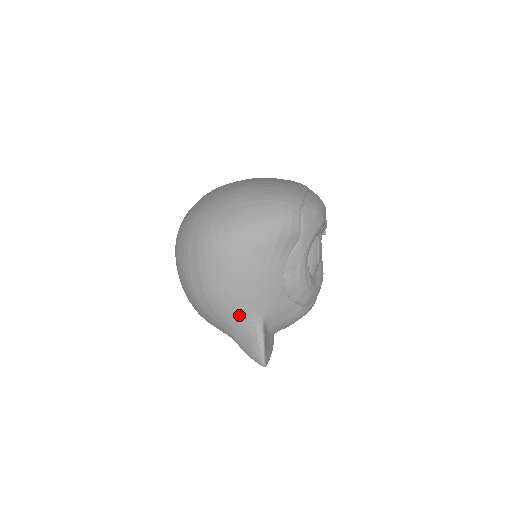
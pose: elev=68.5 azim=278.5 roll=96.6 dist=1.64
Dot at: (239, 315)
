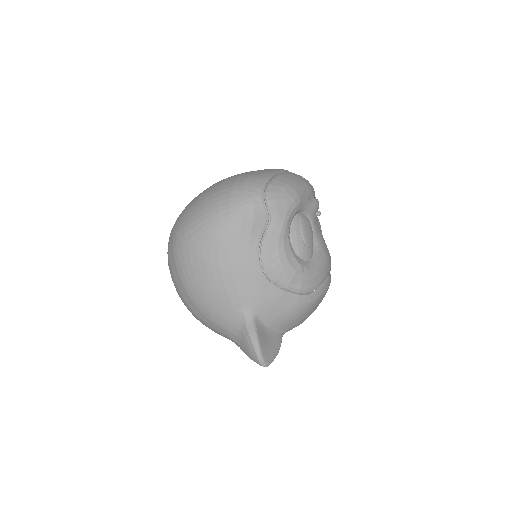
Dot at: (227, 314)
